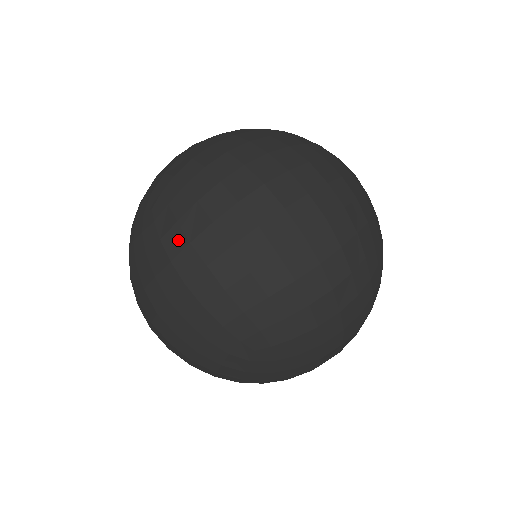
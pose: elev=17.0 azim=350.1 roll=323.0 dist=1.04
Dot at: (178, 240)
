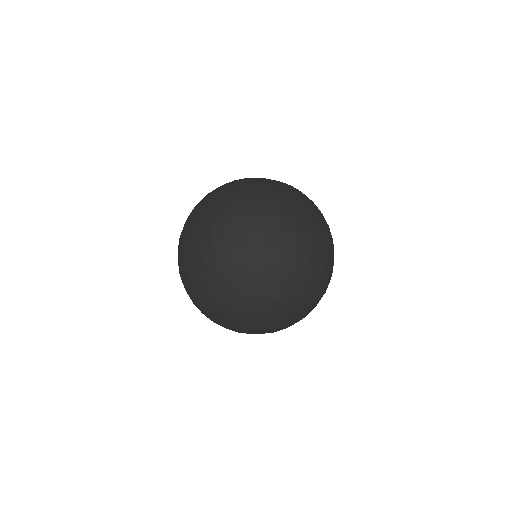
Dot at: (221, 204)
